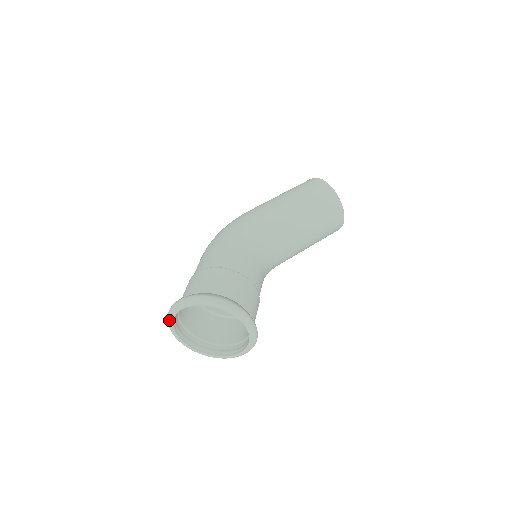
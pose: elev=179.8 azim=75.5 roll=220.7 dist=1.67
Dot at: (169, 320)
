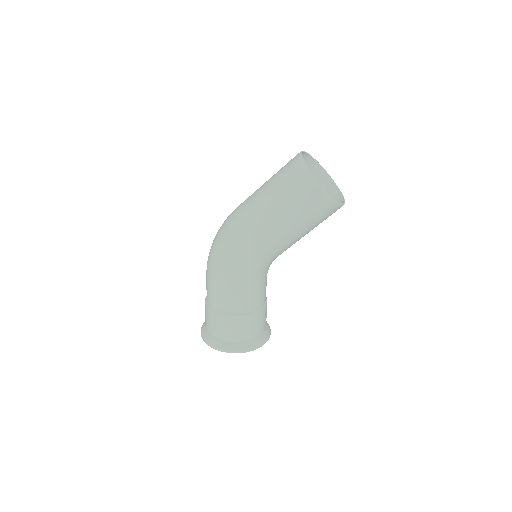
Dot at: occluded
